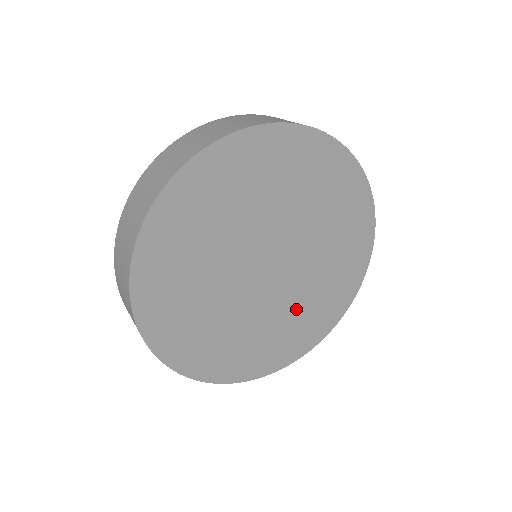
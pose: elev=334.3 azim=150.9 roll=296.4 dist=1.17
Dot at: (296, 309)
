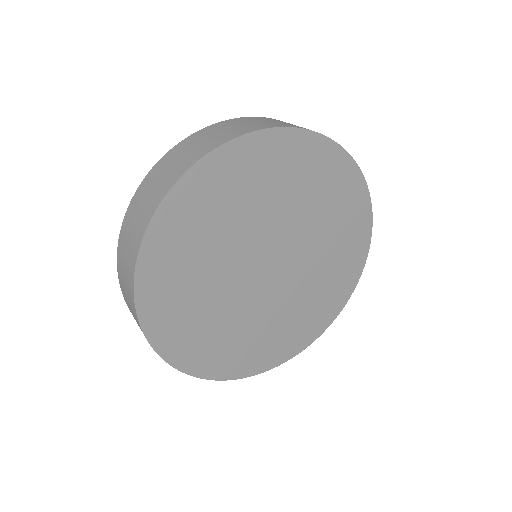
Dot at: (281, 317)
